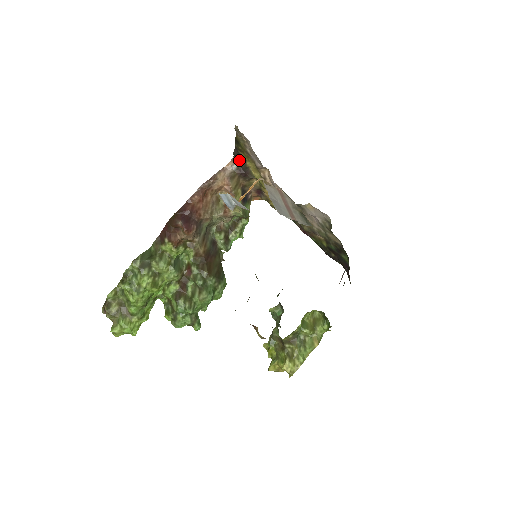
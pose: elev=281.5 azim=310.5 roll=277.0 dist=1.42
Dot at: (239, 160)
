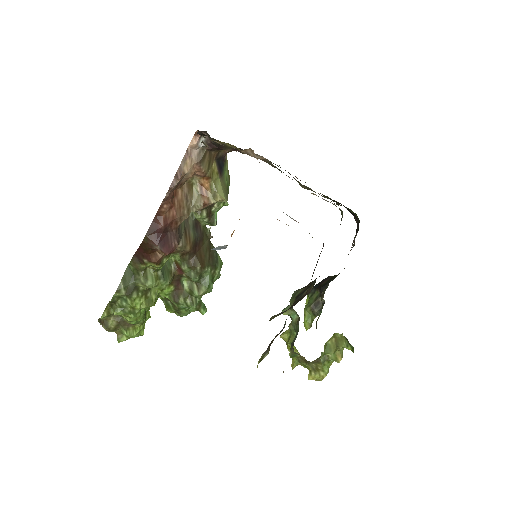
Dot at: (205, 132)
